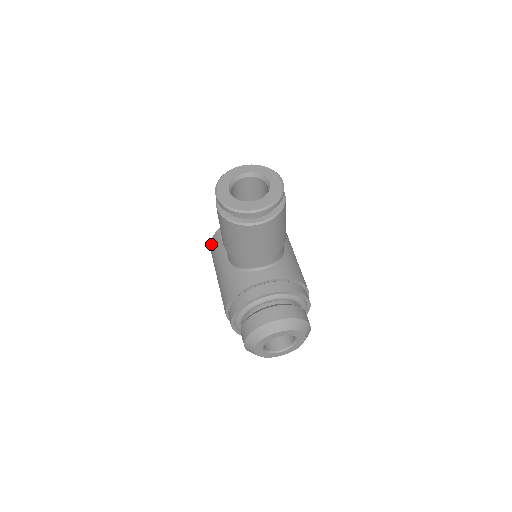
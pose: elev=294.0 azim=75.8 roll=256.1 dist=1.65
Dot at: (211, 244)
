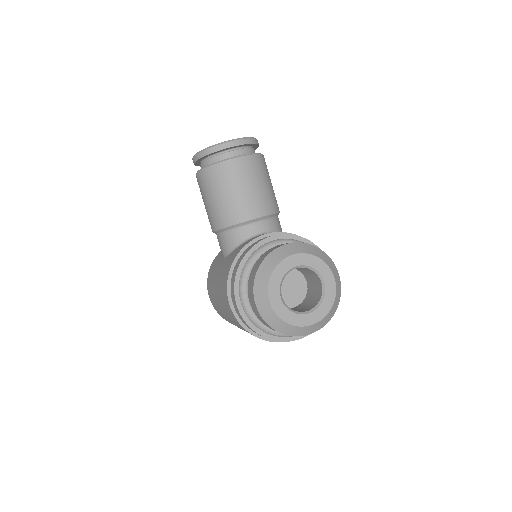
Dot at: (207, 282)
